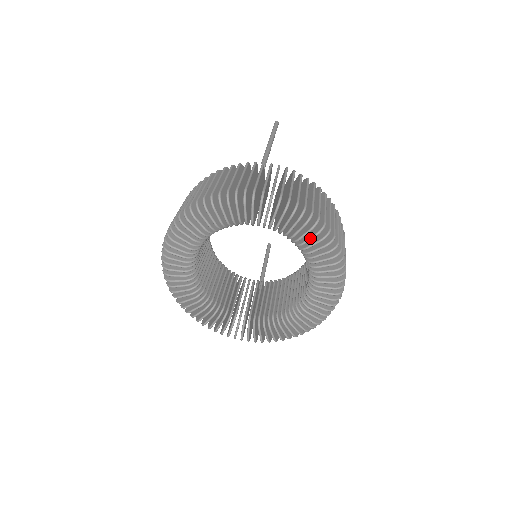
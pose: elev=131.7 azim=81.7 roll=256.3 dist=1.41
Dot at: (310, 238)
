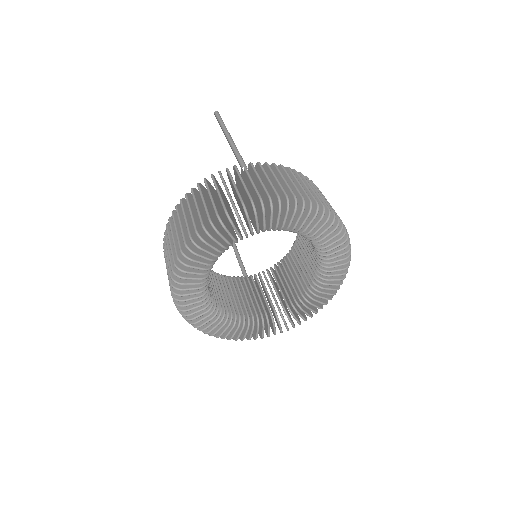
Dot at: (321, 227)
